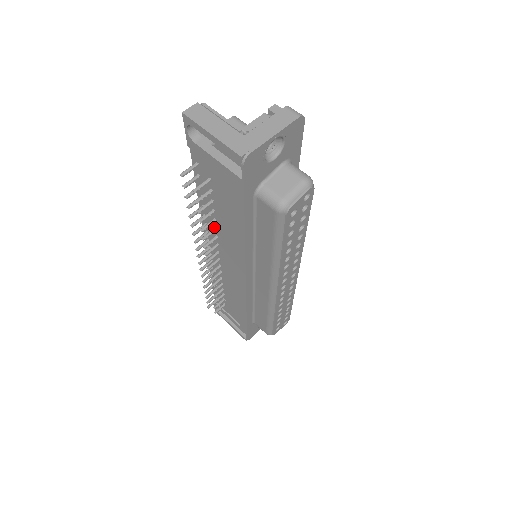
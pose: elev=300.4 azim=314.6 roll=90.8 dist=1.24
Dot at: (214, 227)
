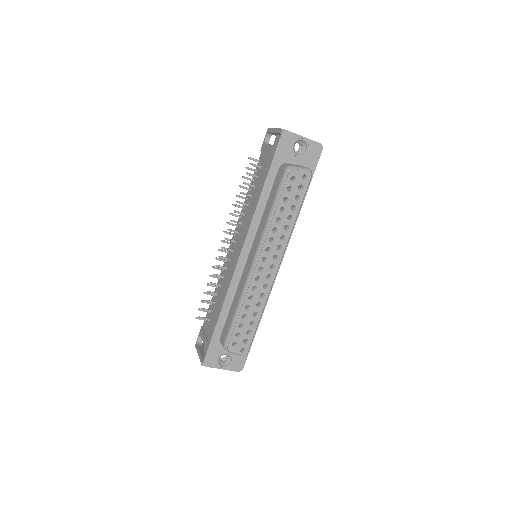
Dot at: (244, 213)
